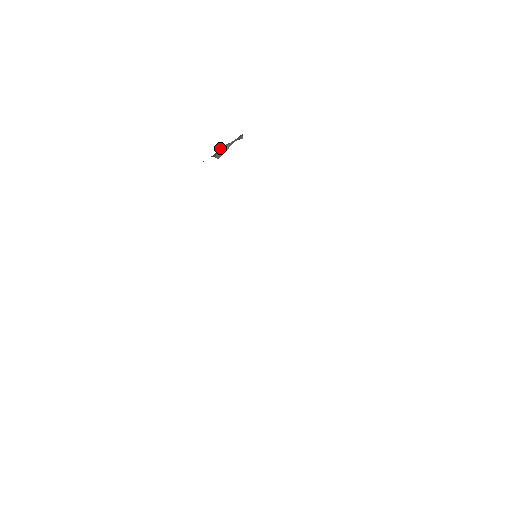
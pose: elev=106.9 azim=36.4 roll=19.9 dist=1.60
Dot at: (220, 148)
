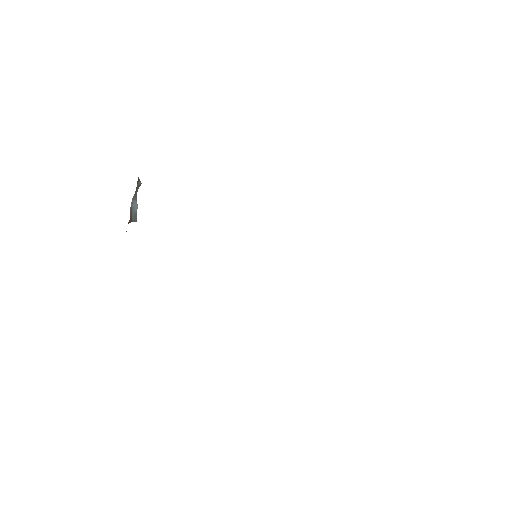
Dot at: occluded
